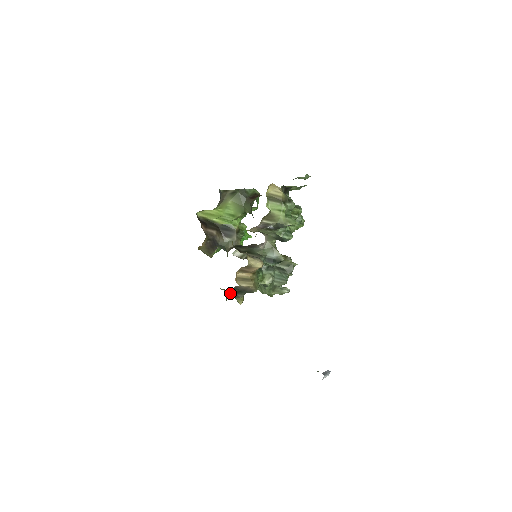
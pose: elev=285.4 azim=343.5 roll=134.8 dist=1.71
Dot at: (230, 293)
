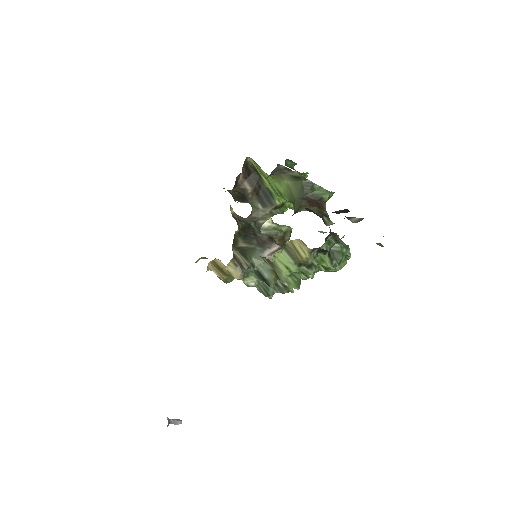
Dot at: occluded
